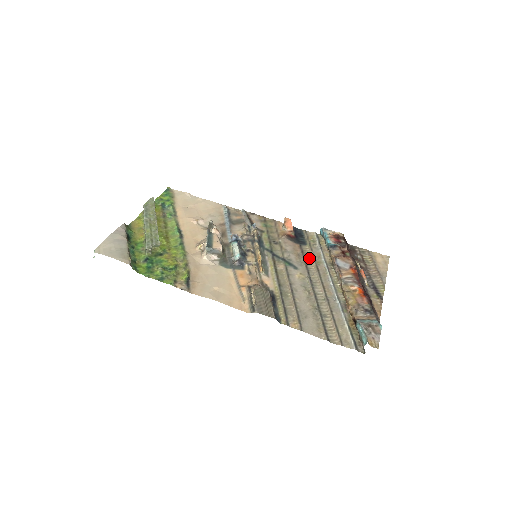
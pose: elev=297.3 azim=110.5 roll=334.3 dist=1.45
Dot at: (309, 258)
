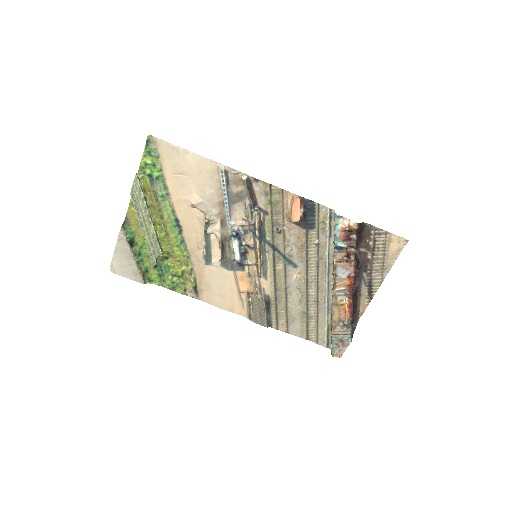
Dot at: (313, 250)
